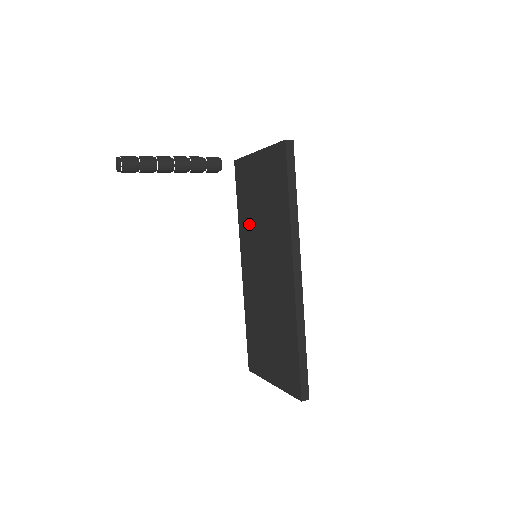
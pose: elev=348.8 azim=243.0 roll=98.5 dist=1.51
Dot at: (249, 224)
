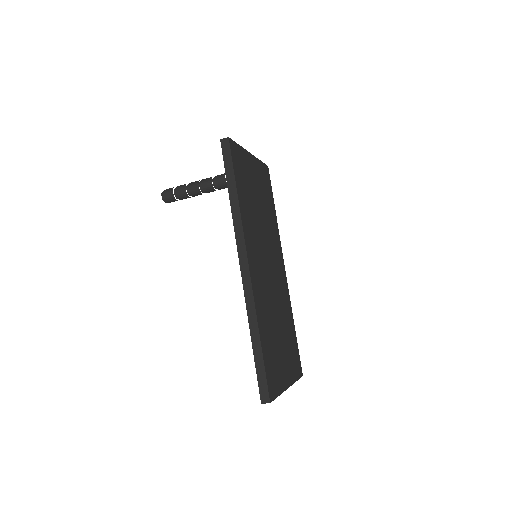
Dot at: occluded
